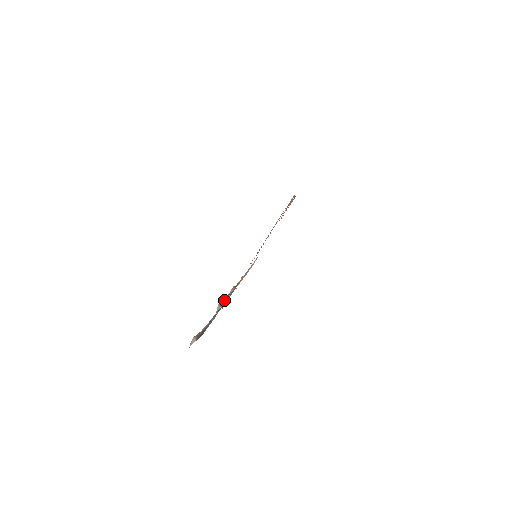
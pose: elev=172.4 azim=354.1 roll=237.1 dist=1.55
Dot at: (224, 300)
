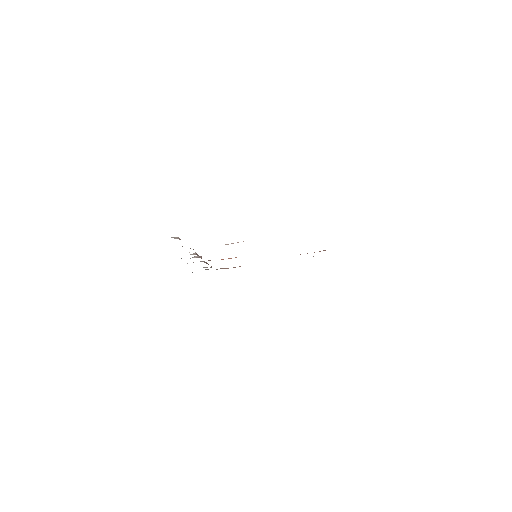
Dot at: (199, 257)
